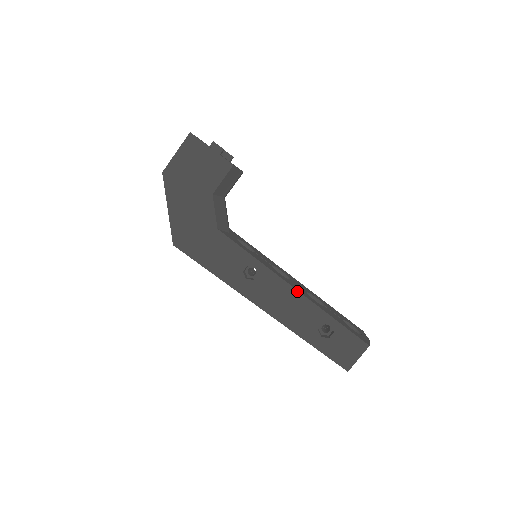
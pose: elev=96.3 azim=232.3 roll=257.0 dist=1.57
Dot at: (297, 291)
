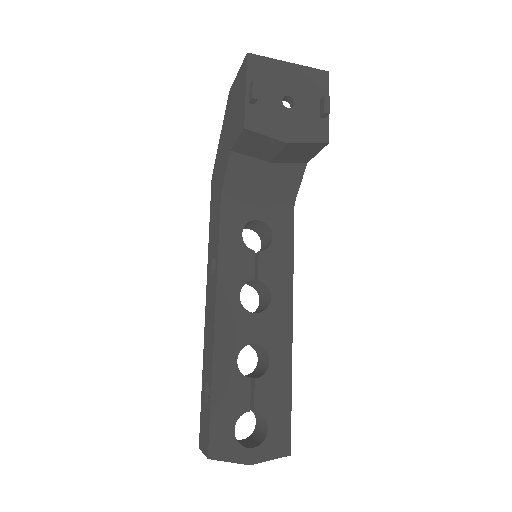
Dot at: (214, 327)
